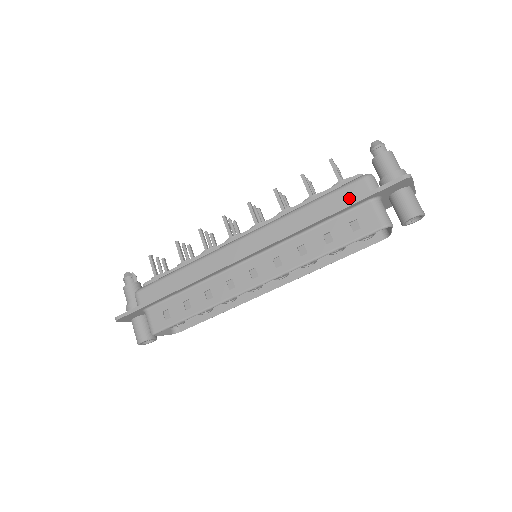
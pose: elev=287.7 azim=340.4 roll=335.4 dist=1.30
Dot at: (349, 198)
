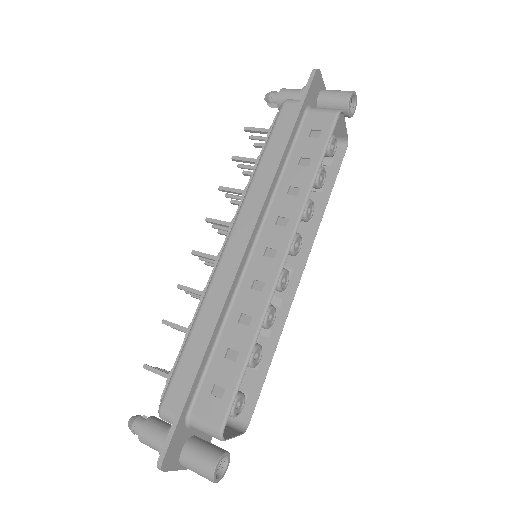
Dot at: (289, 122)
